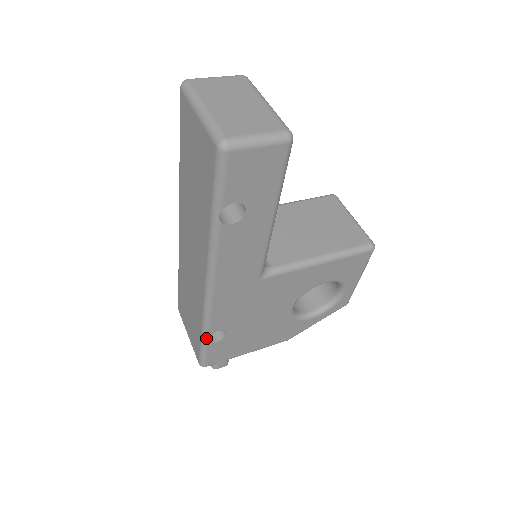
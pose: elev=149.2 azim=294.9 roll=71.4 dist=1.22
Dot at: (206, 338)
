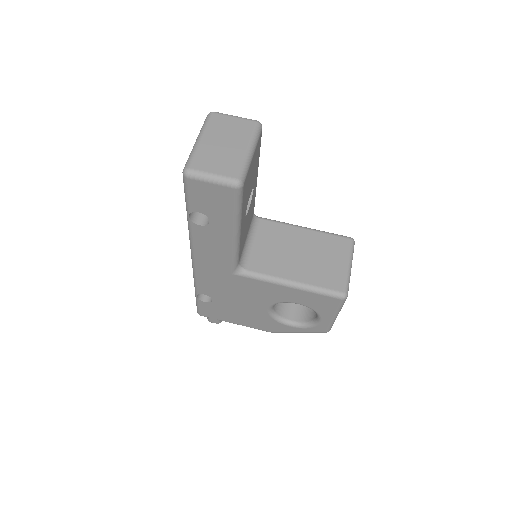
Dot at: (197, 295)
